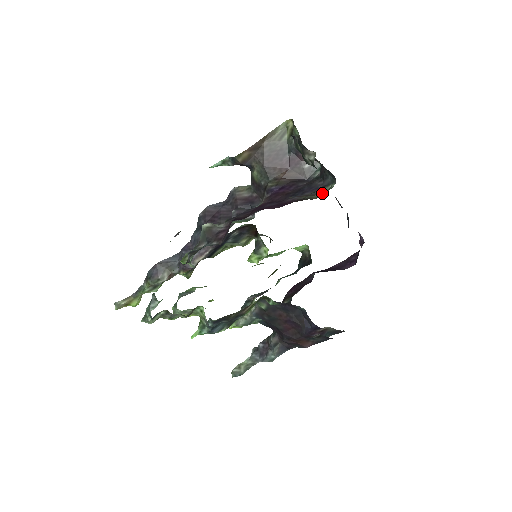
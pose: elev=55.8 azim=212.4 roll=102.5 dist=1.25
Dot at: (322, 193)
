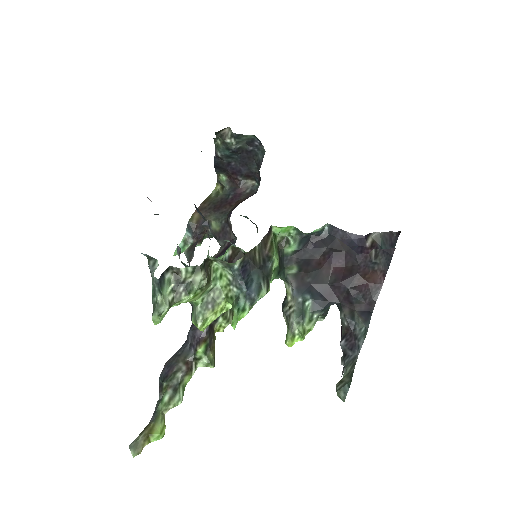
Dot at: occluded
